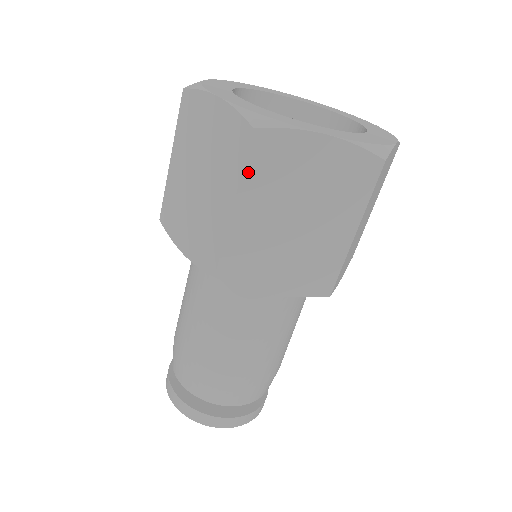
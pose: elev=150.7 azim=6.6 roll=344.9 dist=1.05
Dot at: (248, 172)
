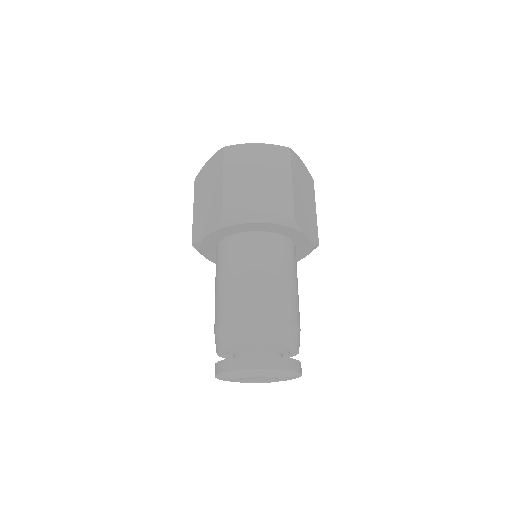
Dot at: (292, 166)
